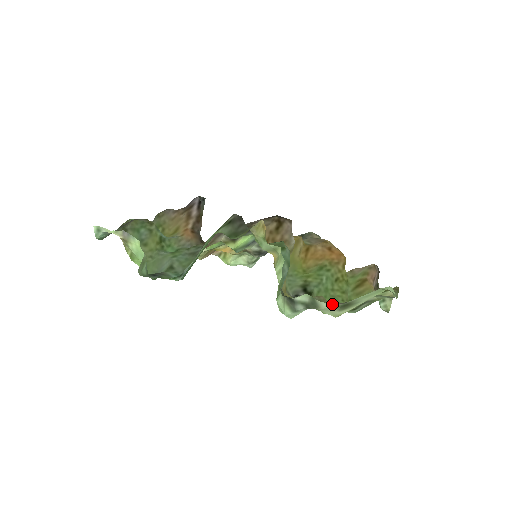
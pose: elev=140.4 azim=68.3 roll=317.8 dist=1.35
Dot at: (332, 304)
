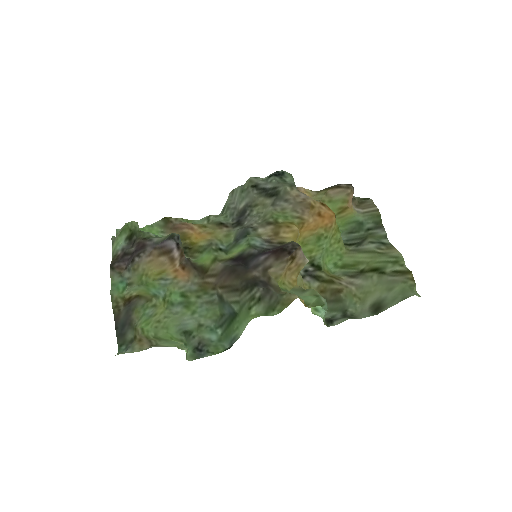
Dot at: (369, 316)
